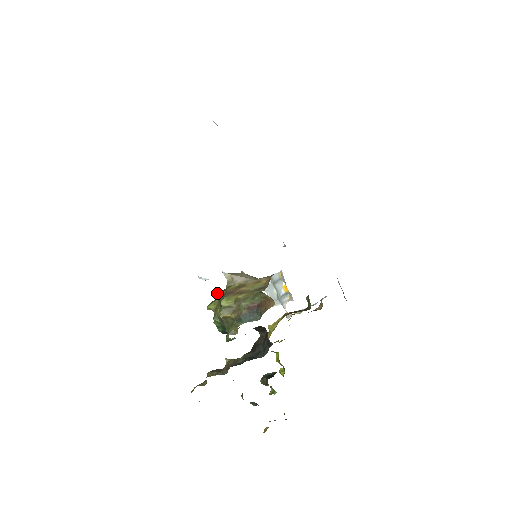
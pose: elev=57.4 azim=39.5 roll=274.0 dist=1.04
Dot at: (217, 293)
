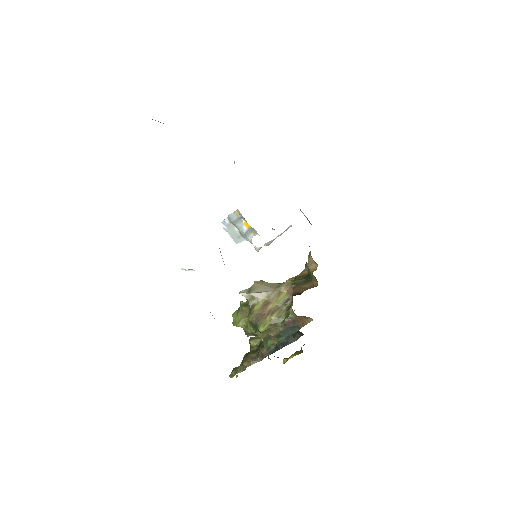
Dot at: (248, 319)
